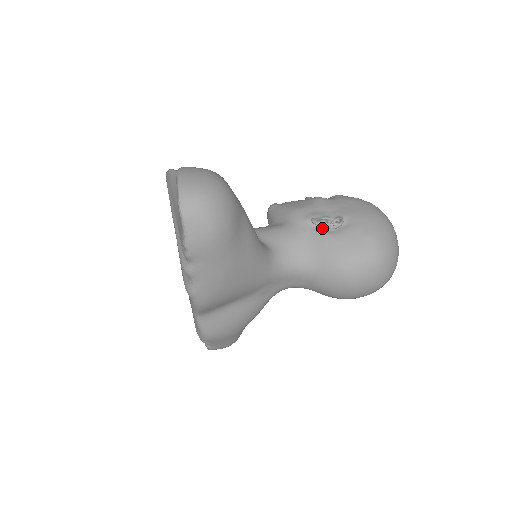
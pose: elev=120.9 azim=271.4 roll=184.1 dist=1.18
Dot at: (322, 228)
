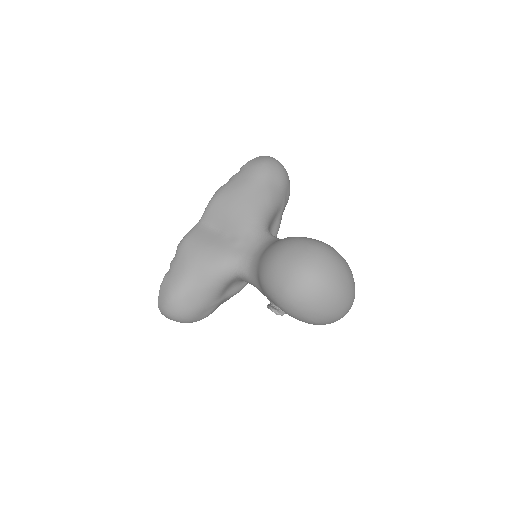
Dot at: occluded
